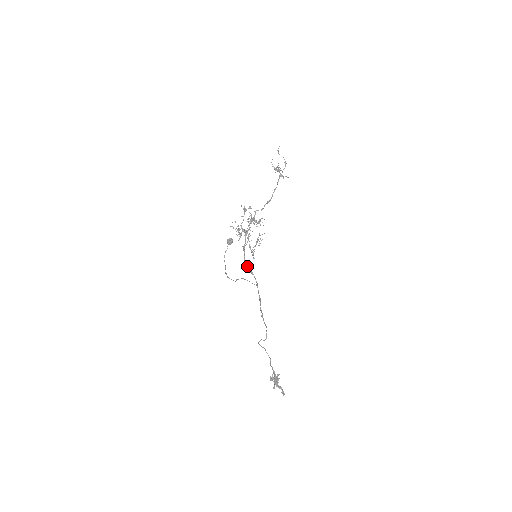
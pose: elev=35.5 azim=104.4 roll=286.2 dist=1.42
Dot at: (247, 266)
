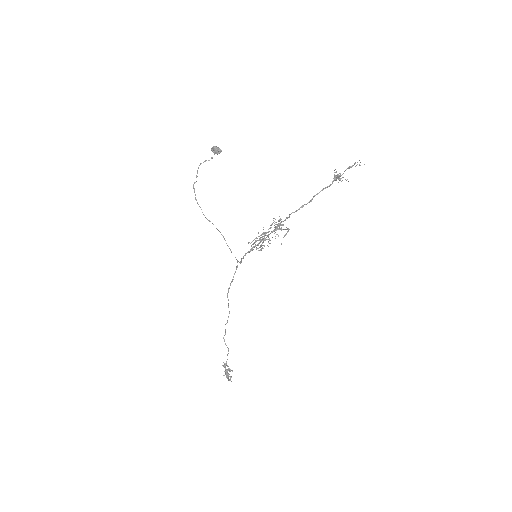
Dot at: occluded
